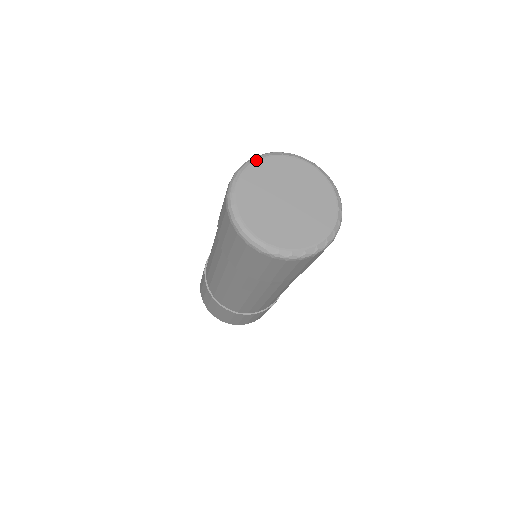
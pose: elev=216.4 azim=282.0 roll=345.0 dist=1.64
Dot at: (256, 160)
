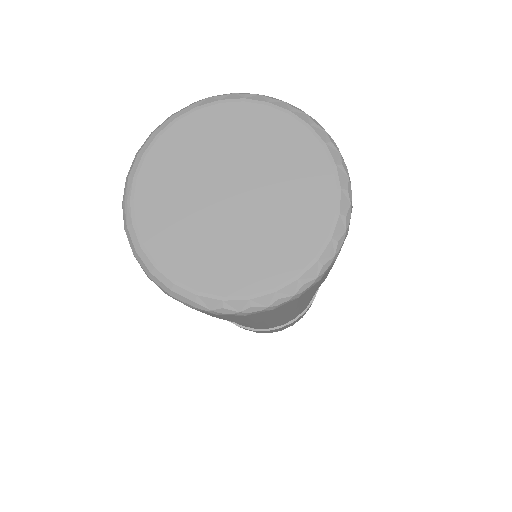
Dot at: (168, 124)
